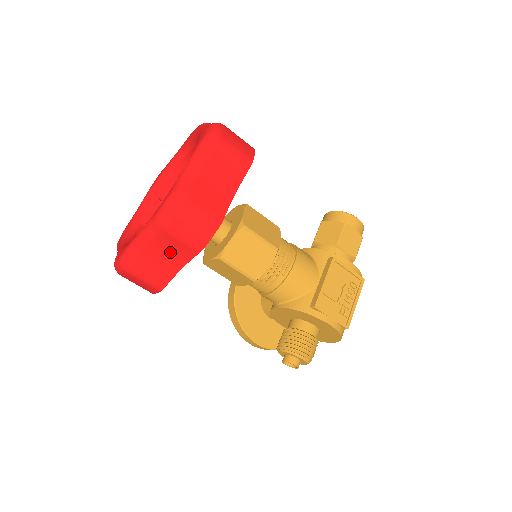
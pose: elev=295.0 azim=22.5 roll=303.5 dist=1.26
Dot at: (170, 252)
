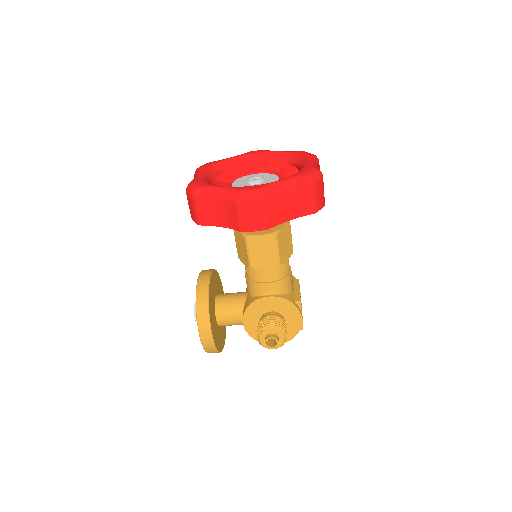
Dot at: (295, 204)
